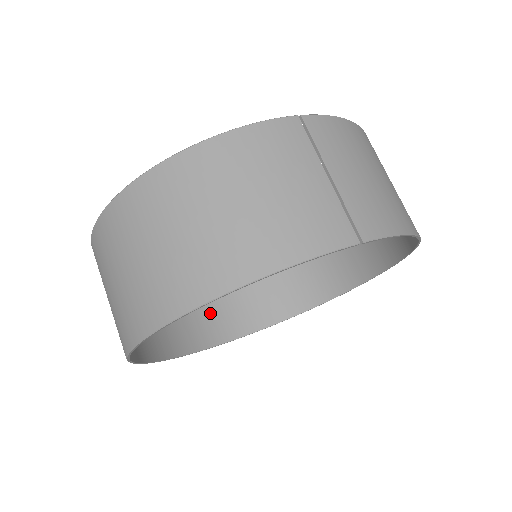
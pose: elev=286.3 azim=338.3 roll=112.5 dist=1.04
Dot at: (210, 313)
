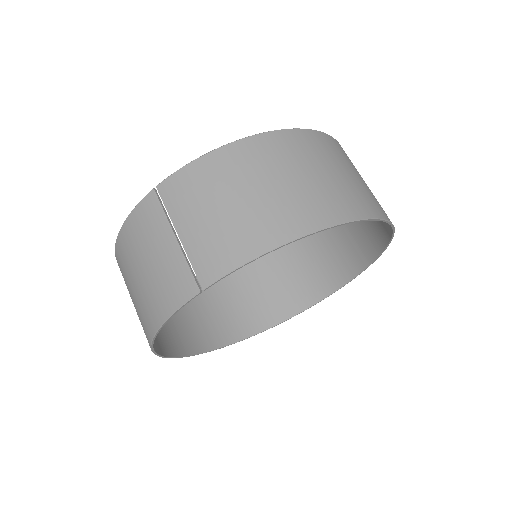
Dot at: (300, 280)
